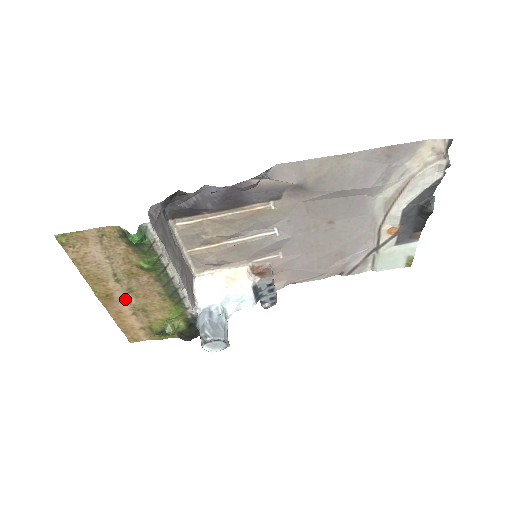
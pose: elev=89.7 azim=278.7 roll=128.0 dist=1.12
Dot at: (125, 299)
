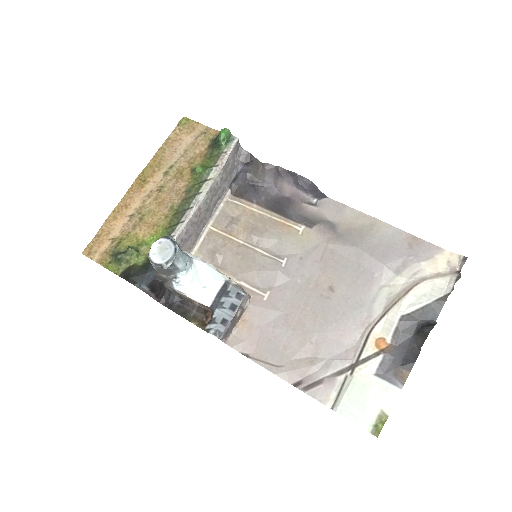
Dot at: (147, 195)
